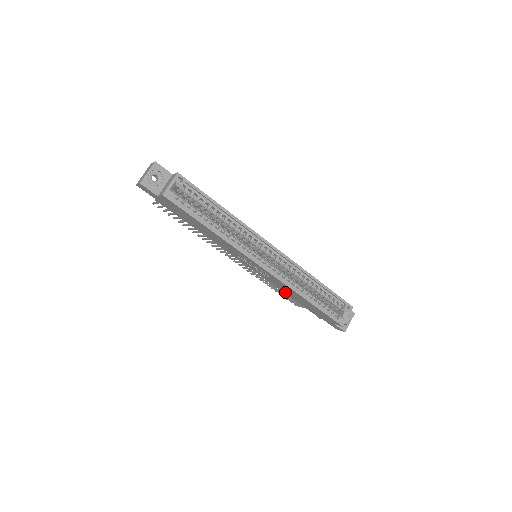
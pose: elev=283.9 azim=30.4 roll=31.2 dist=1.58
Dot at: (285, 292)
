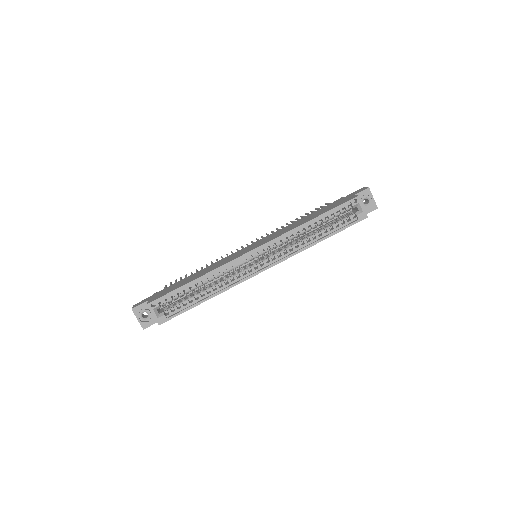
Dot at: occluded
